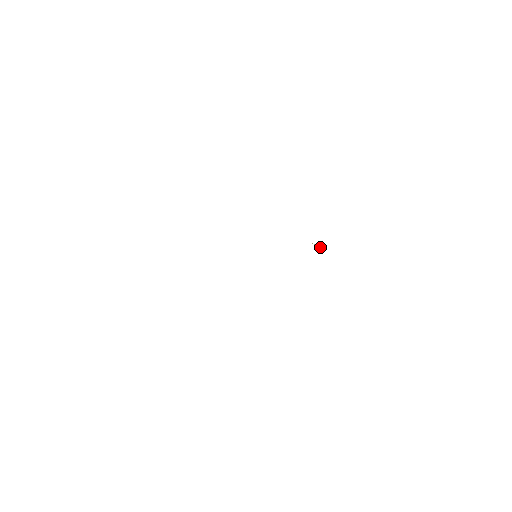
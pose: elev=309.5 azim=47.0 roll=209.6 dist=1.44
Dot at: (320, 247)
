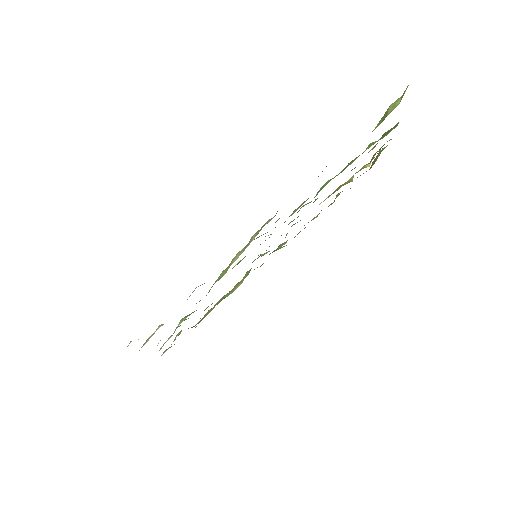
Dot at: occluded
